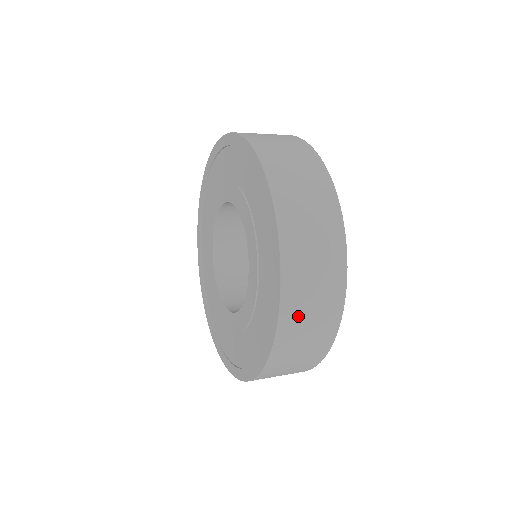
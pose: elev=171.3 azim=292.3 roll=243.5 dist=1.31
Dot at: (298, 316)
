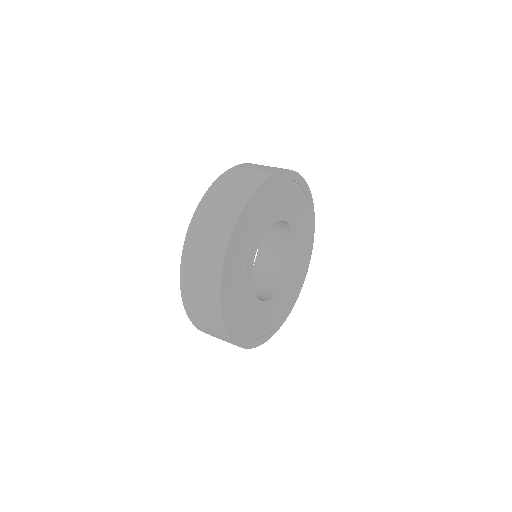
Dot at: occluded
